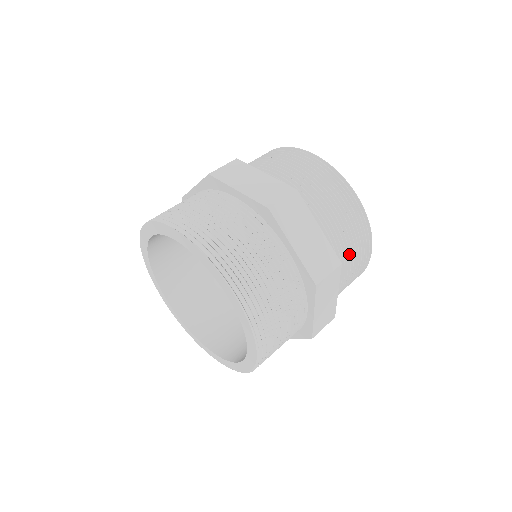
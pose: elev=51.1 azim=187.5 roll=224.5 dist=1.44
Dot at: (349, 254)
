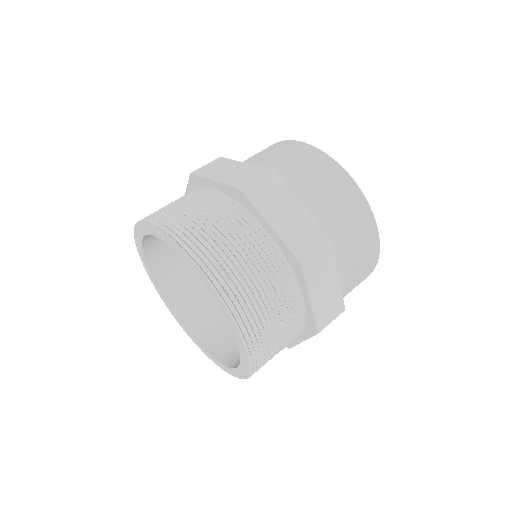
Dot at: (346, 235)
